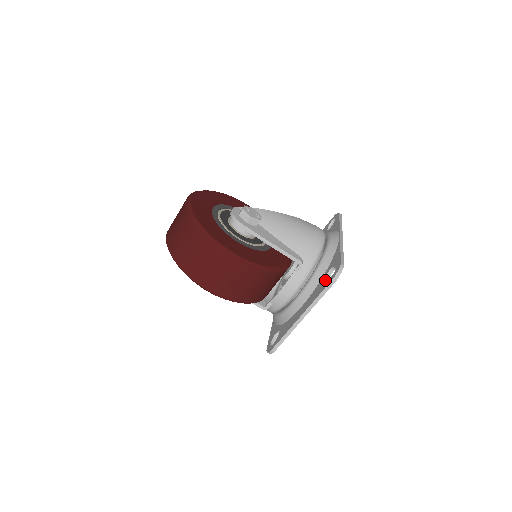
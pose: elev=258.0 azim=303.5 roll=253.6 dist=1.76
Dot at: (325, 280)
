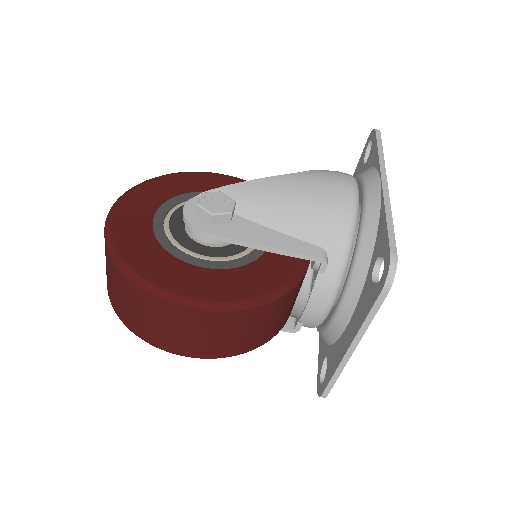
Dot at: (371, 284)
